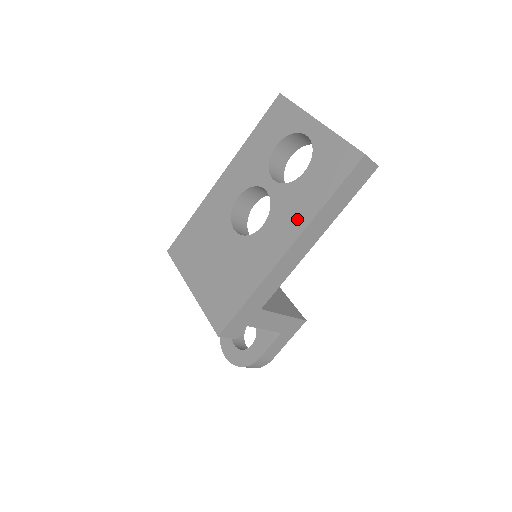
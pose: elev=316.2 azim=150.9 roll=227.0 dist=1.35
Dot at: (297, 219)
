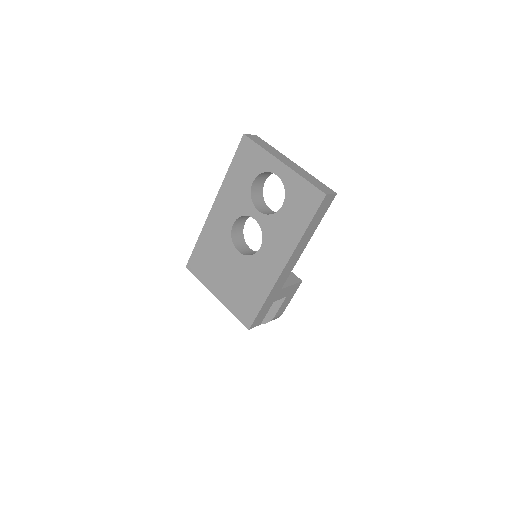
Dot at: (286, 244)
